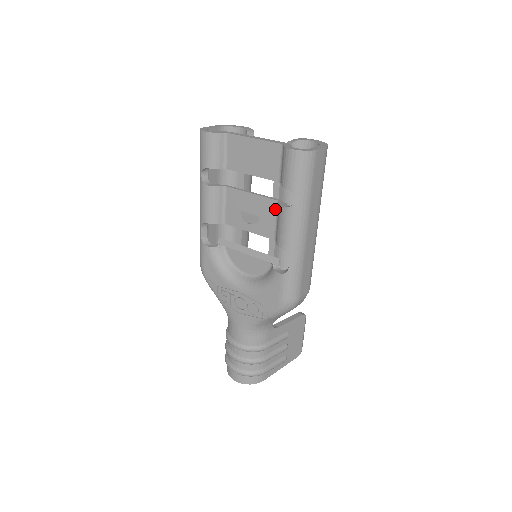
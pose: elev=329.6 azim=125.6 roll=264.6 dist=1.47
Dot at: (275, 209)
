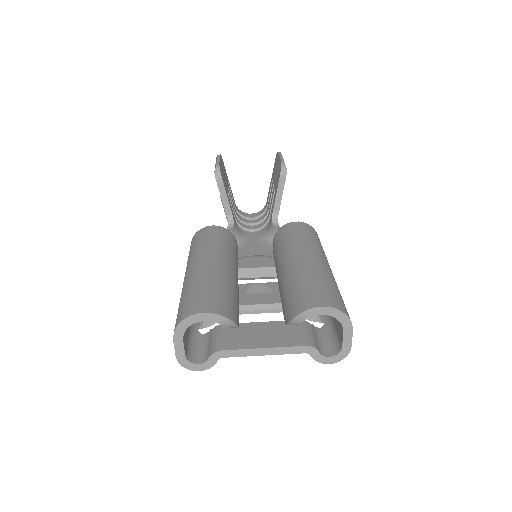
Dot at: occluded
